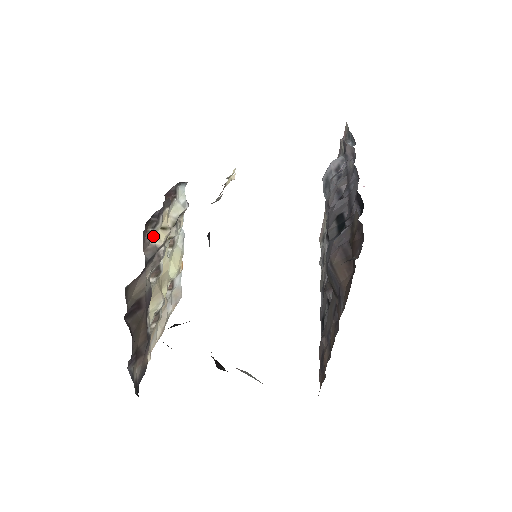
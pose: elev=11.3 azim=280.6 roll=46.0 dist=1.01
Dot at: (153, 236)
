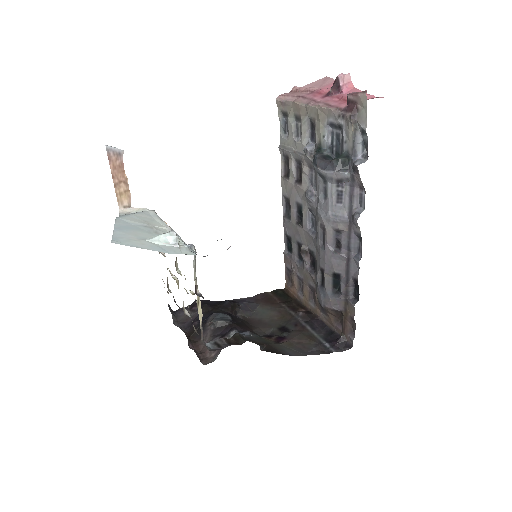
Dot at: (200, 324)
